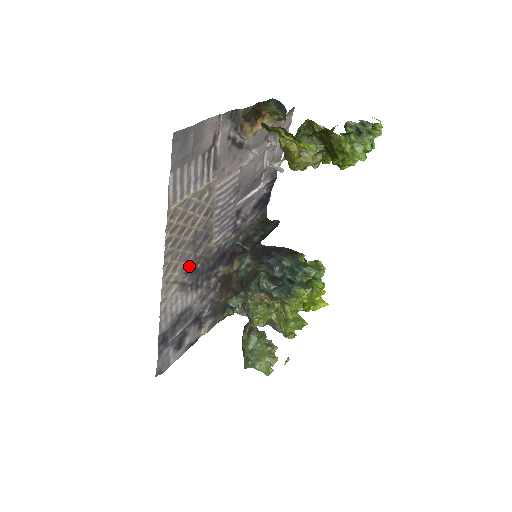
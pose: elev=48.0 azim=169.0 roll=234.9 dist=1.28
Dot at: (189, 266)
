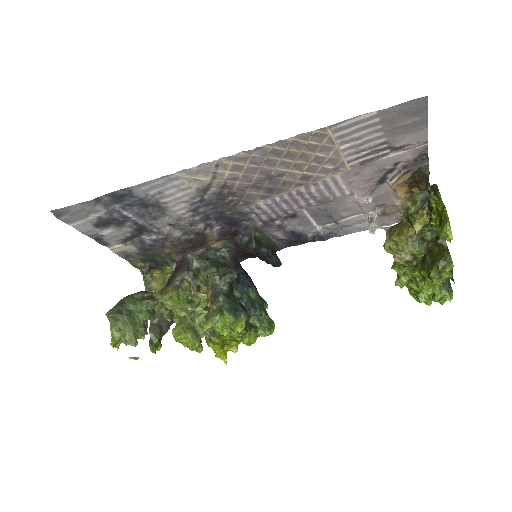
Dot at: (233, 186)
